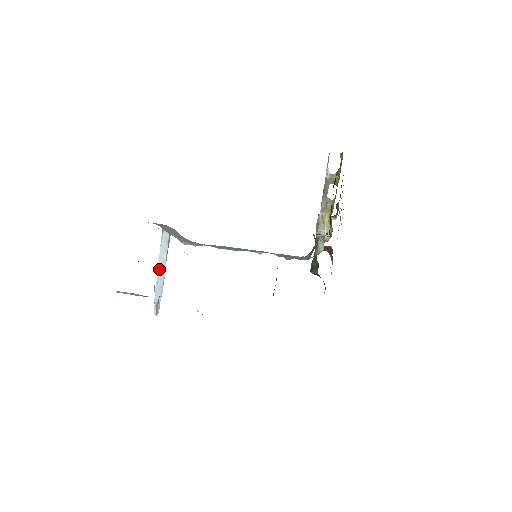
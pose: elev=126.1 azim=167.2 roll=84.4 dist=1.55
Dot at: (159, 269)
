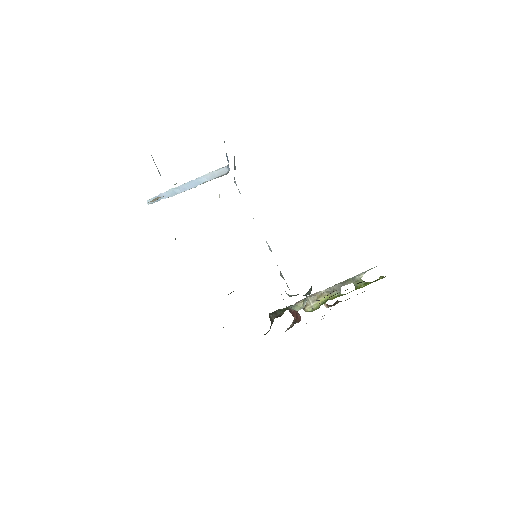
Dot at: (191, 182)
